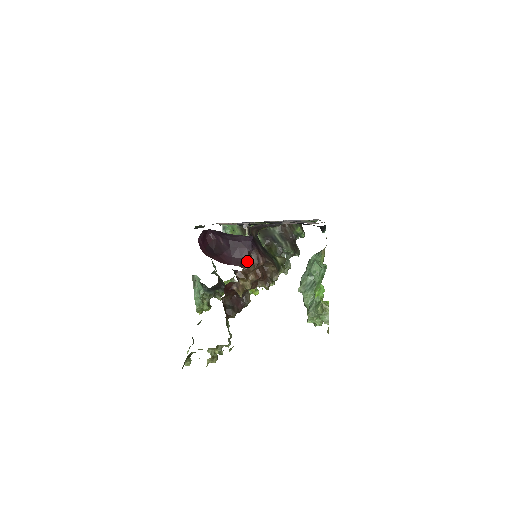
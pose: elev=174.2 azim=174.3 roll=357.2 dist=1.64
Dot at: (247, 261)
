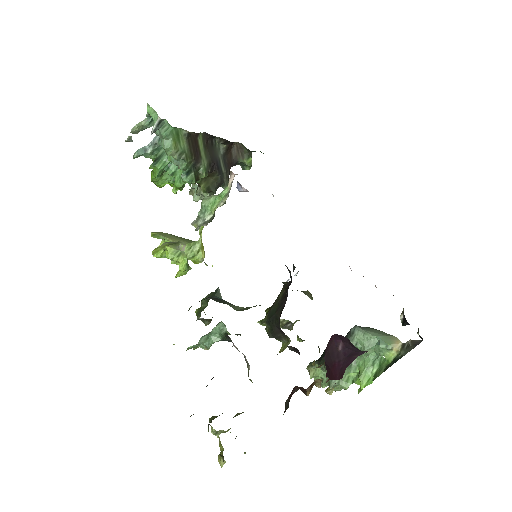
Dot at: occluded
